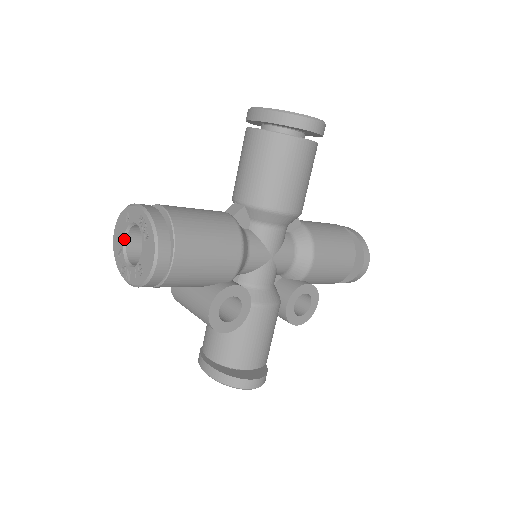
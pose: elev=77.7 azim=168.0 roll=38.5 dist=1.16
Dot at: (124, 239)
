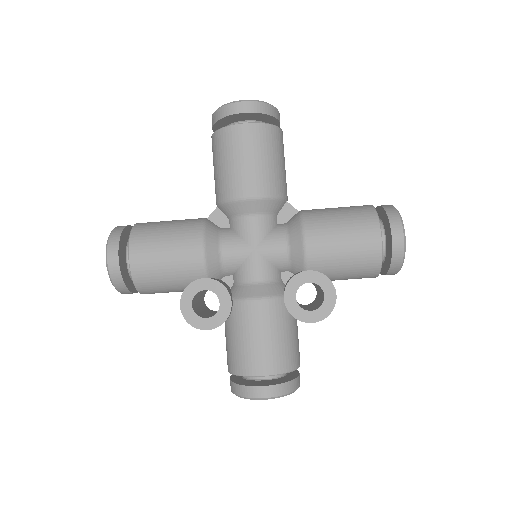
Dot at: occluded
